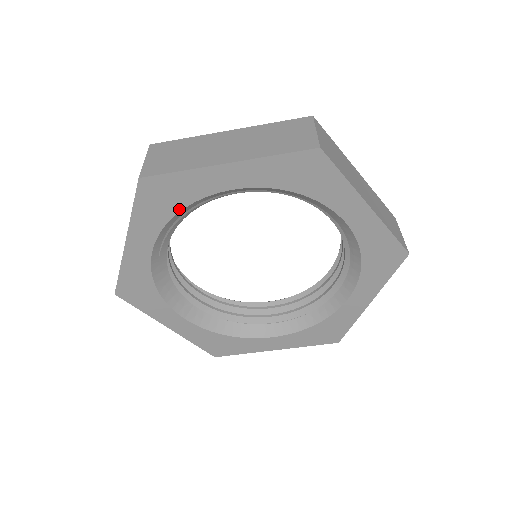
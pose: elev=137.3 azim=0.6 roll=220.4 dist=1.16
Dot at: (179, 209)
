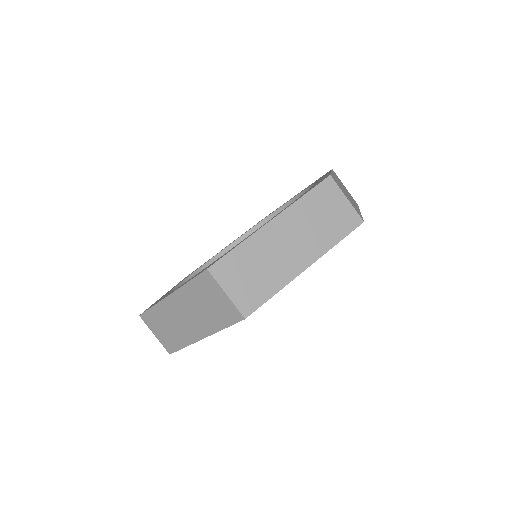
Dot at: occluded
